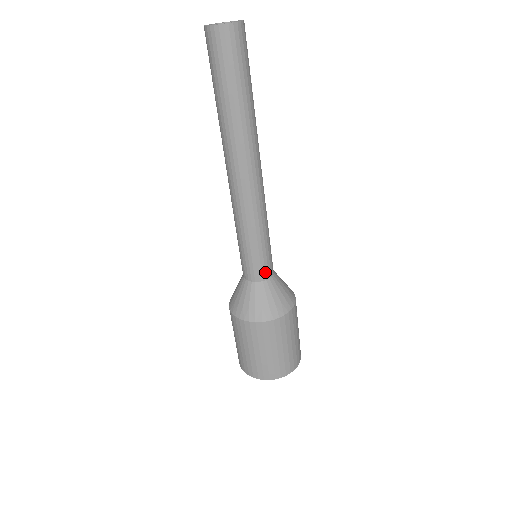
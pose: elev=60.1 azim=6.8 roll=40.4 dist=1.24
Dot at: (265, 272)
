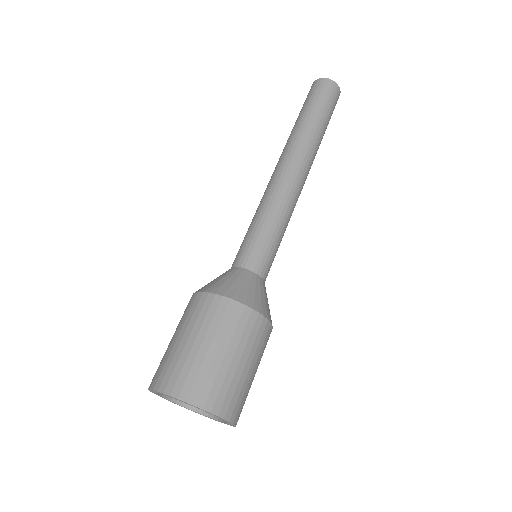
Dot at: (260, 264)
